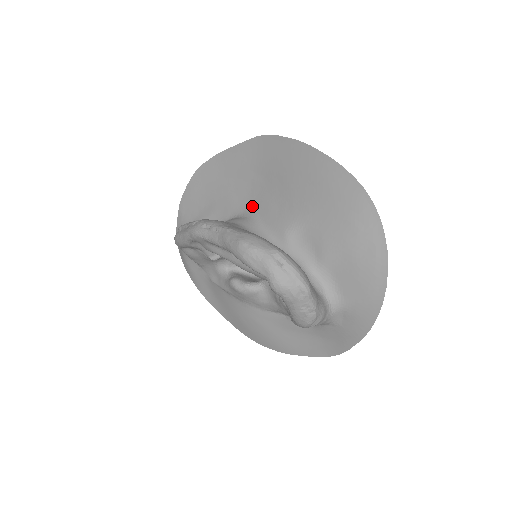
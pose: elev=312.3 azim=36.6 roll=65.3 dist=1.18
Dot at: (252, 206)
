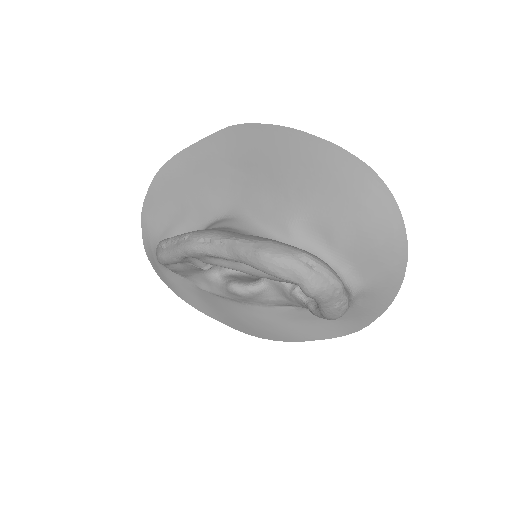
Dot at: (237, 204)
